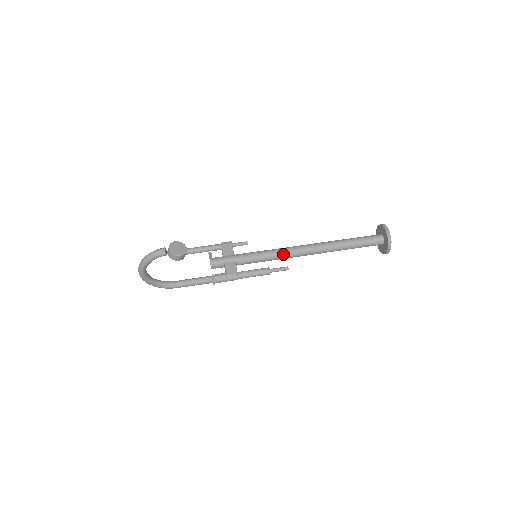
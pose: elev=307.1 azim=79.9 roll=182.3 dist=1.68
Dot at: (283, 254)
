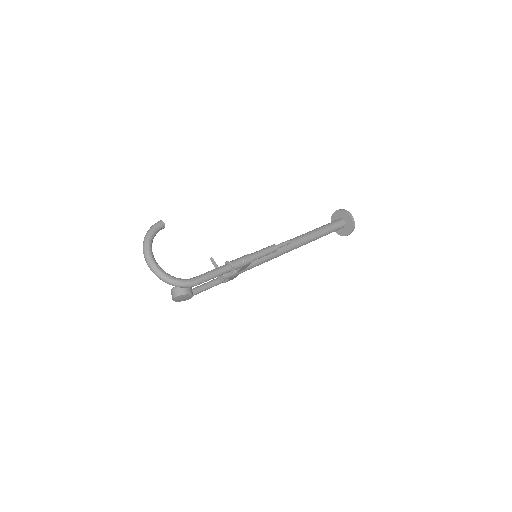
Dot at: occluded
